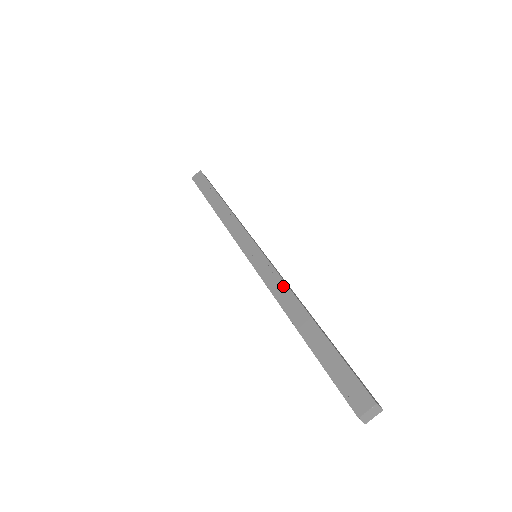
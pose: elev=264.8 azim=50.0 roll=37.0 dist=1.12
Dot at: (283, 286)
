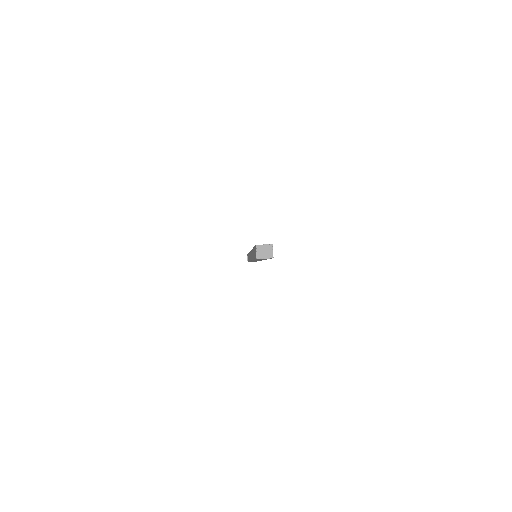
Dot at: occluded
